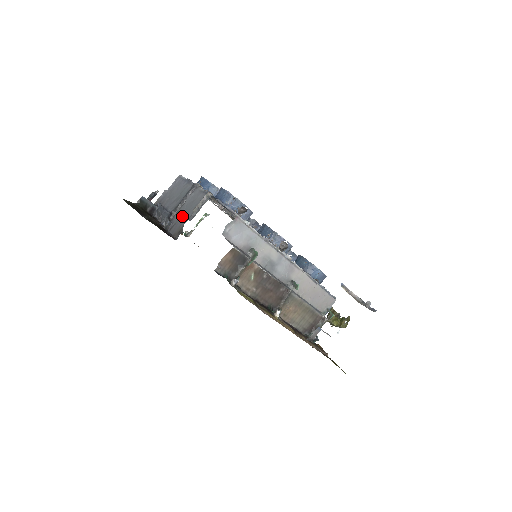
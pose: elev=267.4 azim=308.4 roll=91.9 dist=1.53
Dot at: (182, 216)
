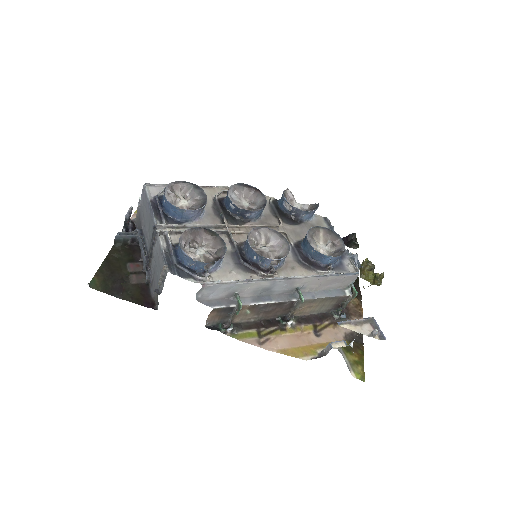
Dot at: (155, 274)
